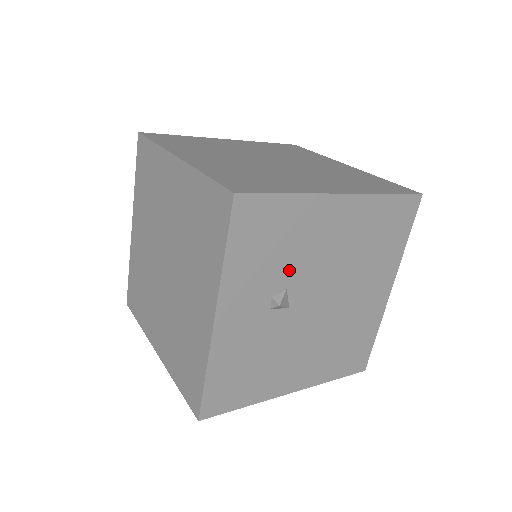
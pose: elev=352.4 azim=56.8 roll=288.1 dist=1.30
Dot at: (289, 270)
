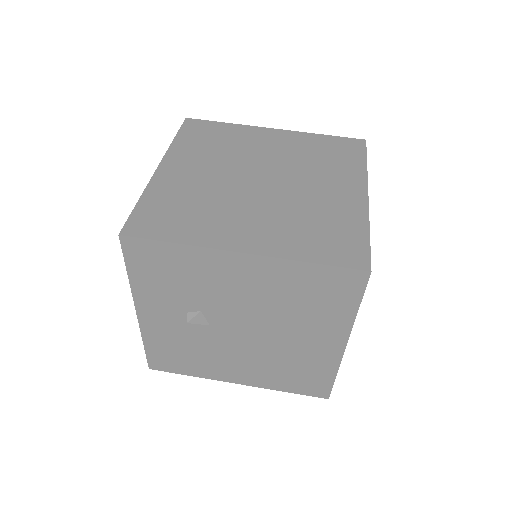
Dot at: (198, 298)
